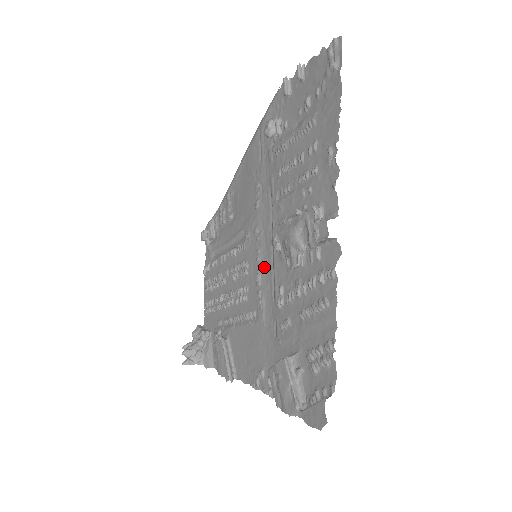
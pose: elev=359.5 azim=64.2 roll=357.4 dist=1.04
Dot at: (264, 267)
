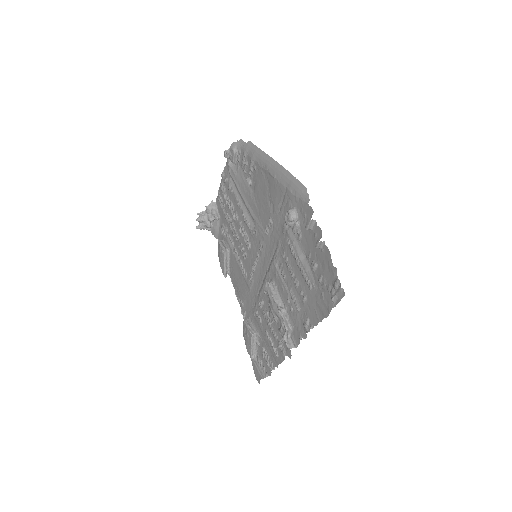
Dot at: (258, 270)
